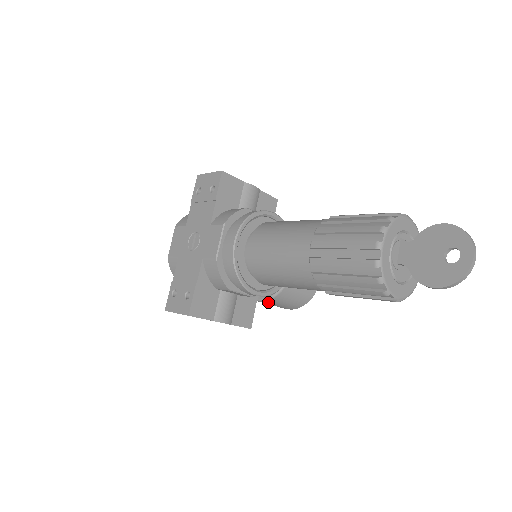
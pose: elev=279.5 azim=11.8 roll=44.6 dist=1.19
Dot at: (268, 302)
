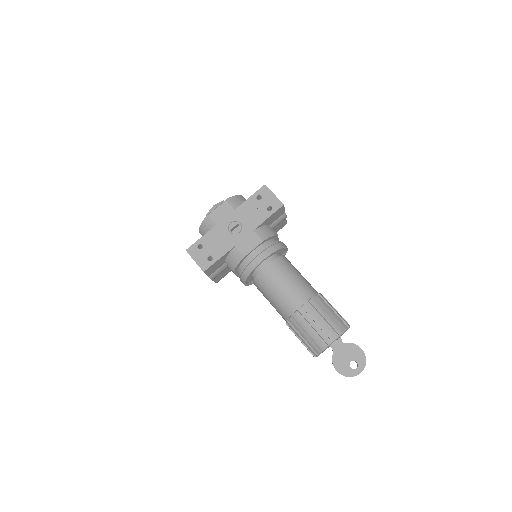
Dot at: occluded
